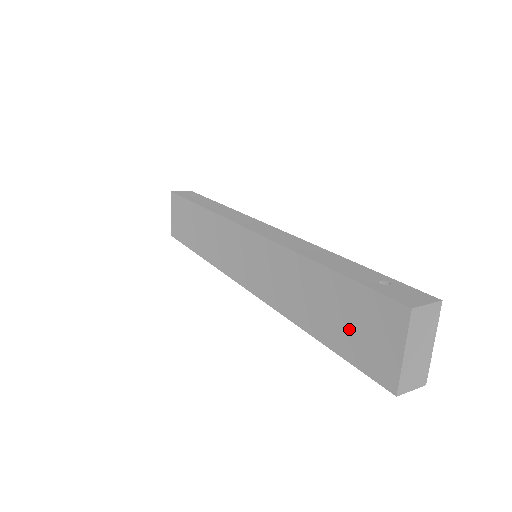
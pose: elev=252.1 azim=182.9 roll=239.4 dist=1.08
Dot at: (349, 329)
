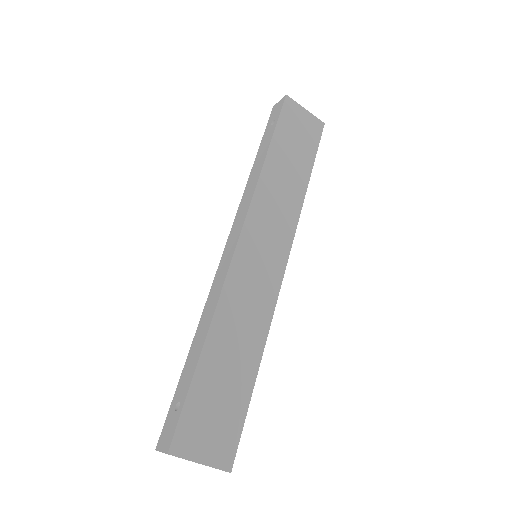
Dot at: occluded
